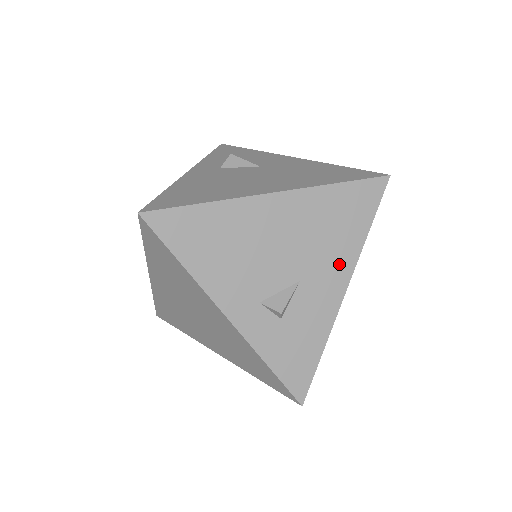
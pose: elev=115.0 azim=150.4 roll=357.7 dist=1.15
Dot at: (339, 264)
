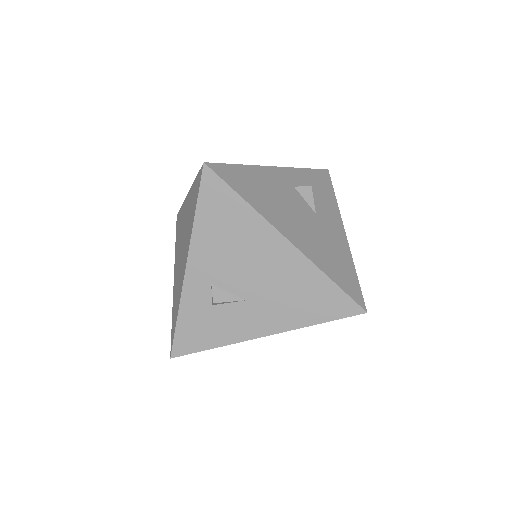
Dot at: (278, 319)
